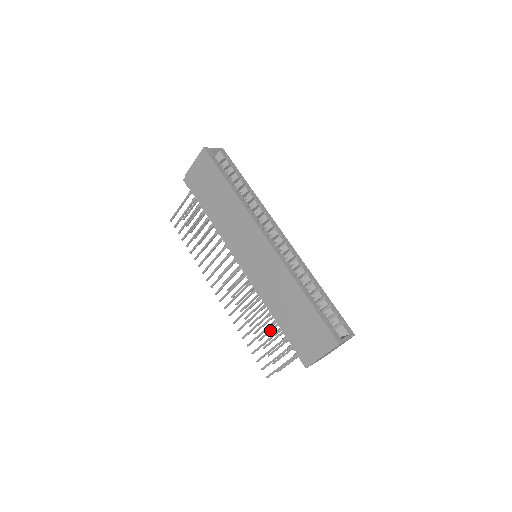
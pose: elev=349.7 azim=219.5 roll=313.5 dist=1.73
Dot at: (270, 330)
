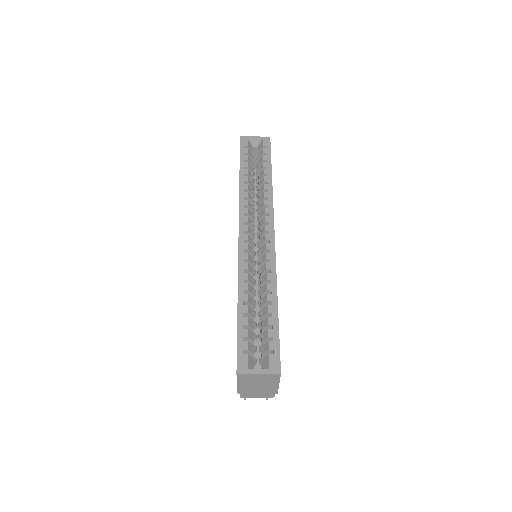
Dot at: occluded
